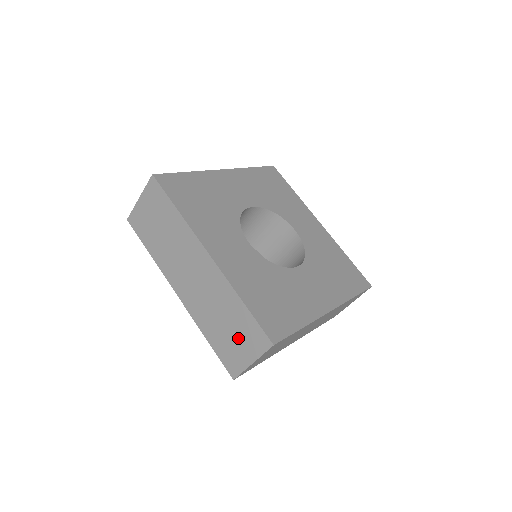
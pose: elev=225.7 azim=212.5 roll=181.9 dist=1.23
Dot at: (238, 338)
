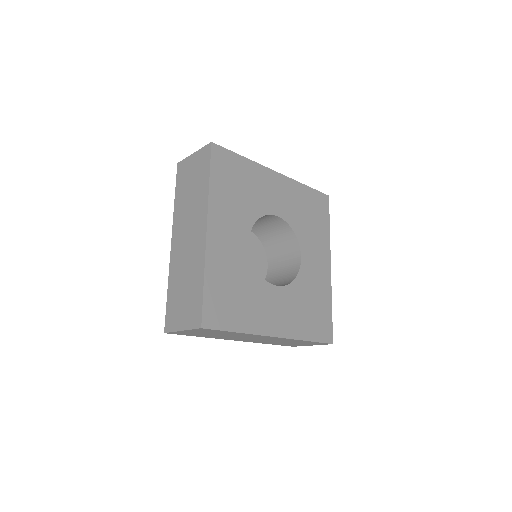
Dot at: occluded
